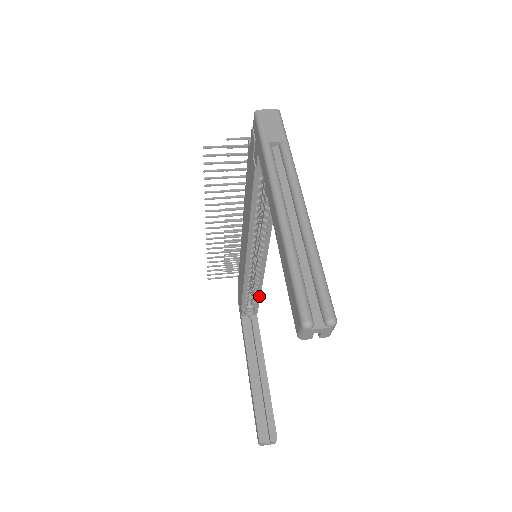
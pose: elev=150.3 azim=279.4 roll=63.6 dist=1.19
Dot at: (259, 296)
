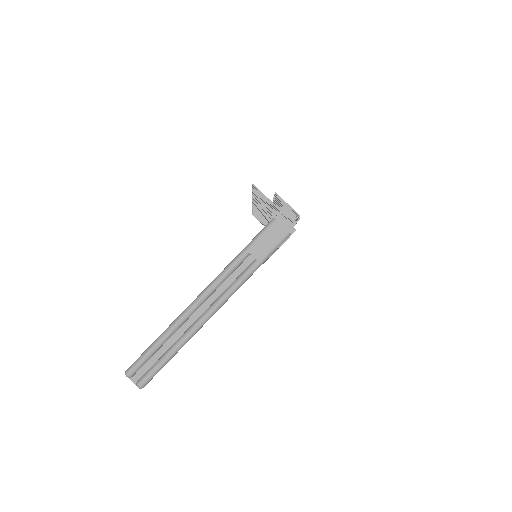
Dot at: occluded
